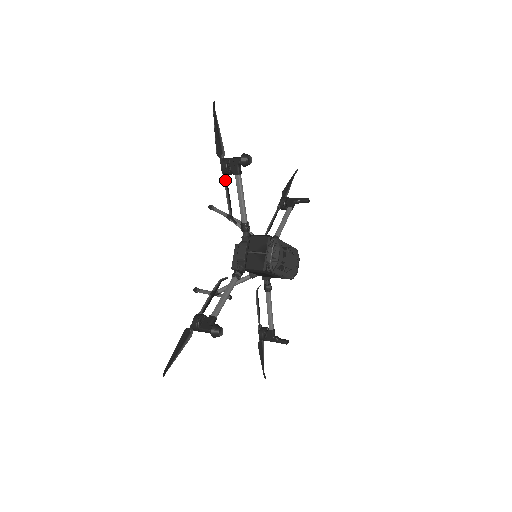
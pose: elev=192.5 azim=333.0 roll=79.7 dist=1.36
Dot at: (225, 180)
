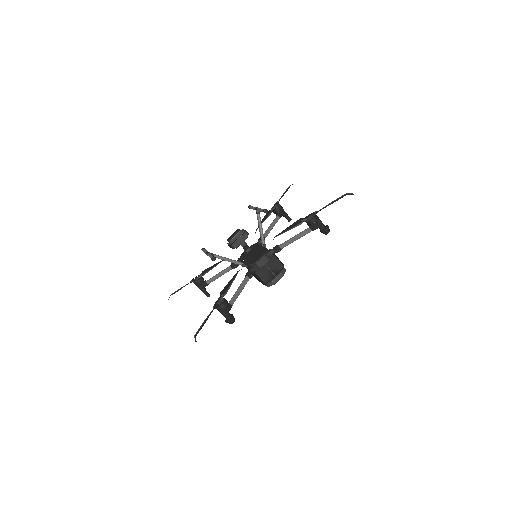
Dot at: (301, 223)
